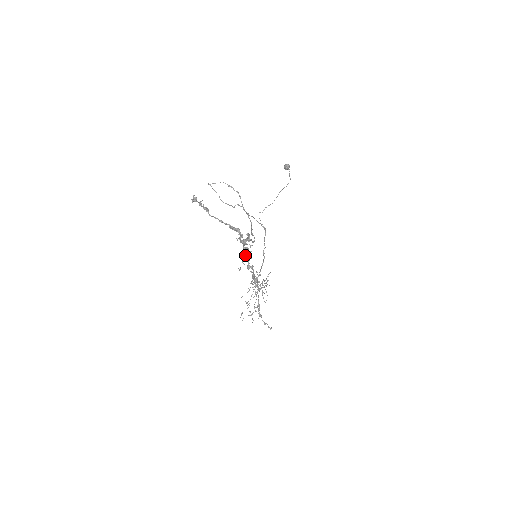
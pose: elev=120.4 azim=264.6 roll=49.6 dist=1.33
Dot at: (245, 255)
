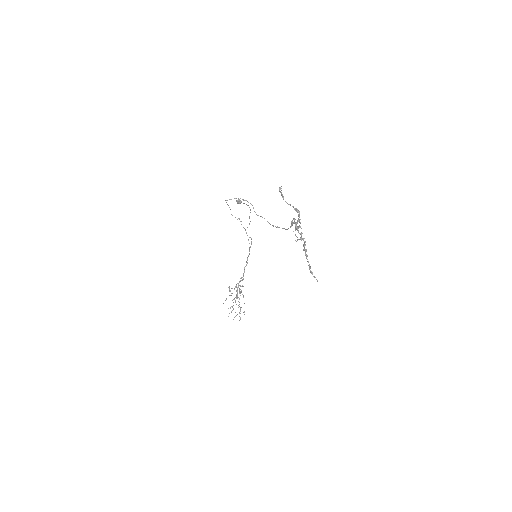
Dot at: (298, 231)
